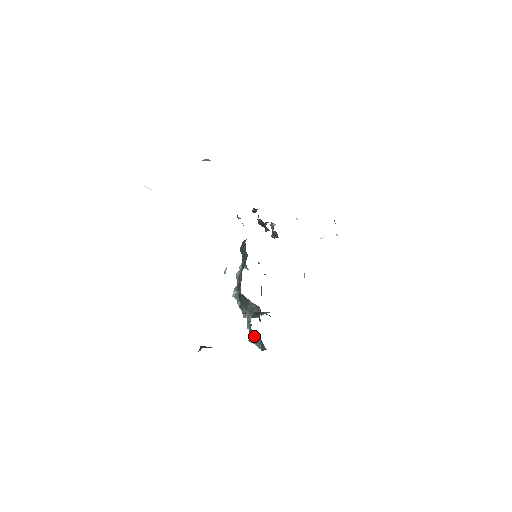
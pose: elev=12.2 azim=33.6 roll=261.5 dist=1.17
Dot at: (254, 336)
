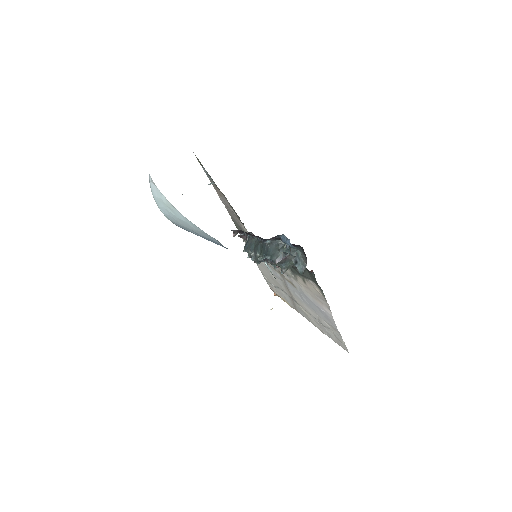
Dot at: (296, 252)
